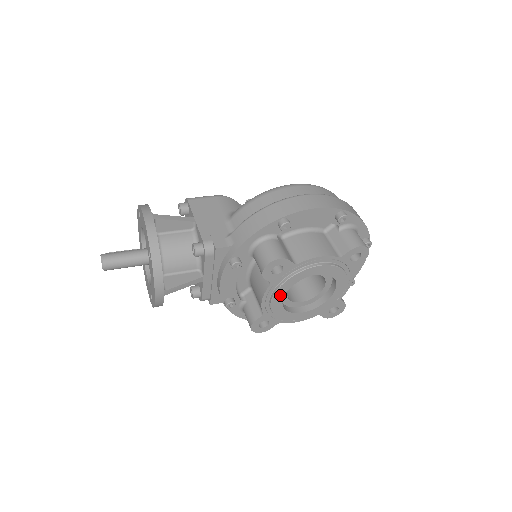
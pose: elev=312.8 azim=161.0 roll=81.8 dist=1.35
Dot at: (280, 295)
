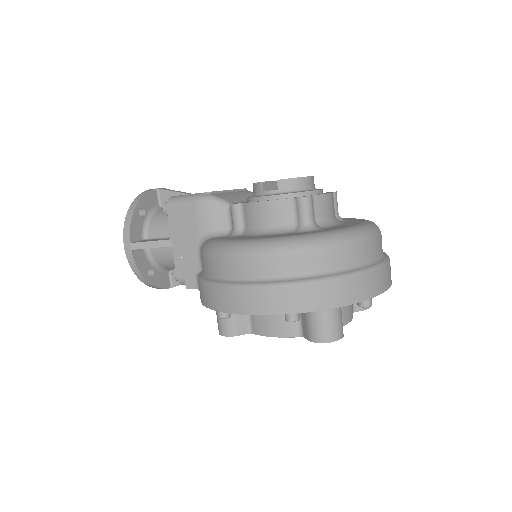
Dot at: occluded
